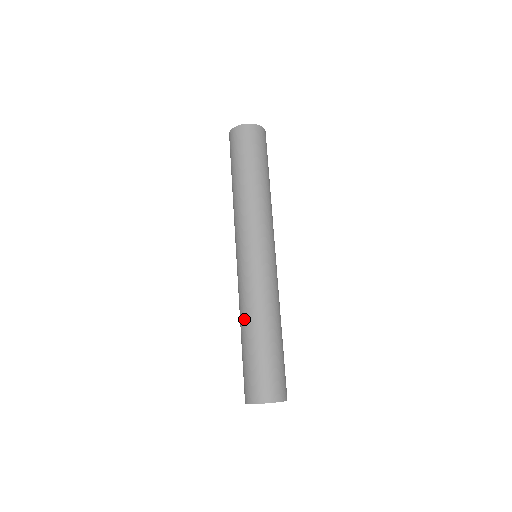
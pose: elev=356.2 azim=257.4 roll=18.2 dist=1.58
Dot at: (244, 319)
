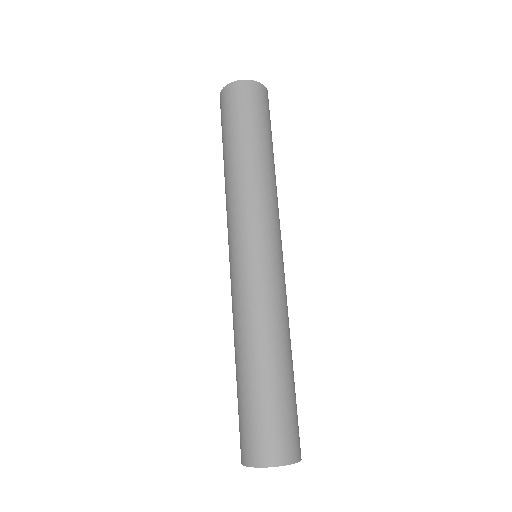
Dot at: (239, 344)
